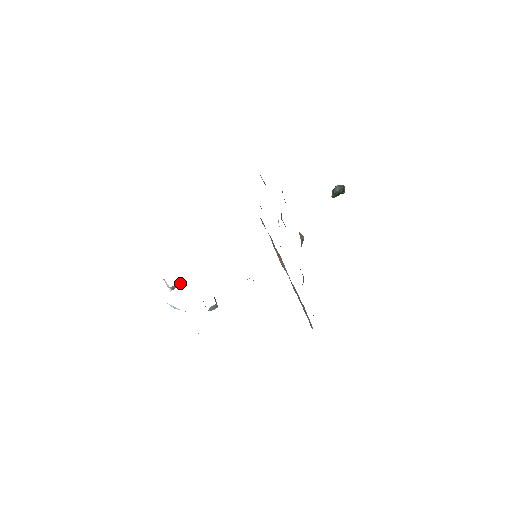
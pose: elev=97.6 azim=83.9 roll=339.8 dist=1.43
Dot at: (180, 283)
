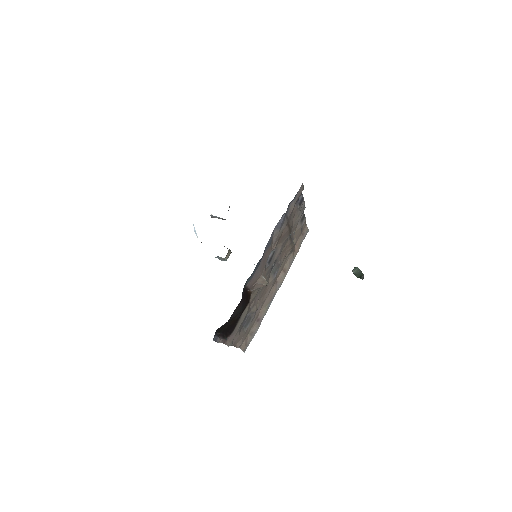
Dot at: occluded
